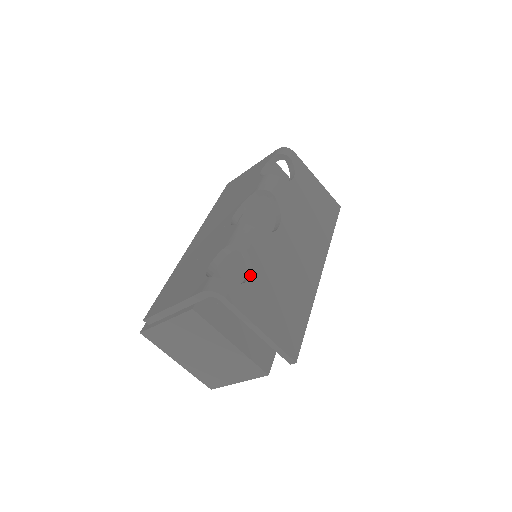
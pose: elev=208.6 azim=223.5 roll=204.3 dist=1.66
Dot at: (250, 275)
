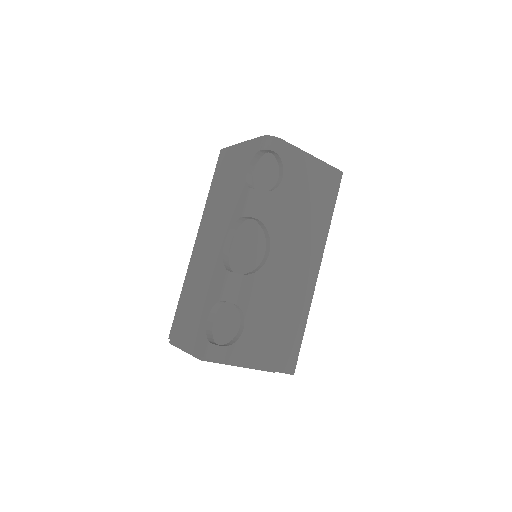
Dot at: (244, 327)
